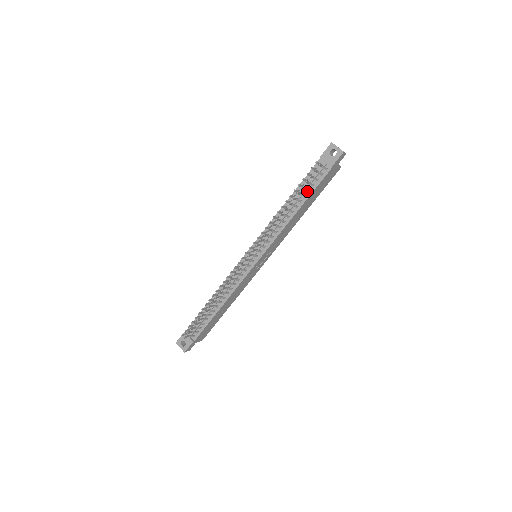
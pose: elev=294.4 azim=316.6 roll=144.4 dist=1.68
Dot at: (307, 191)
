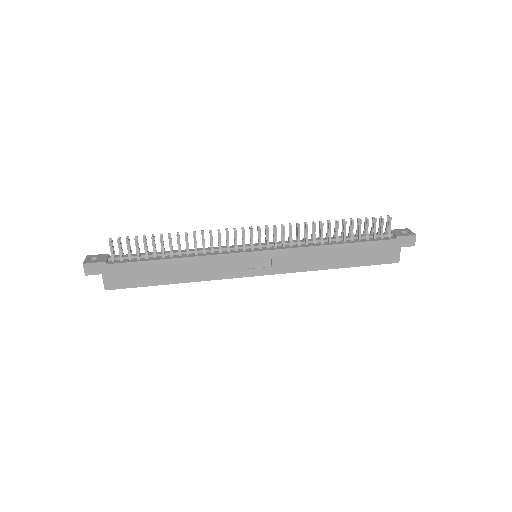
Dot at: (358, 239)
